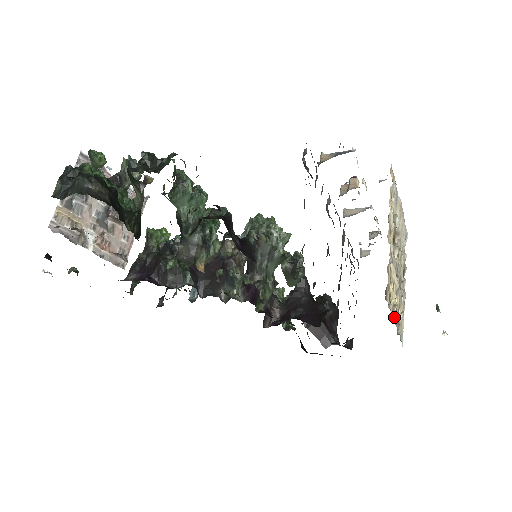
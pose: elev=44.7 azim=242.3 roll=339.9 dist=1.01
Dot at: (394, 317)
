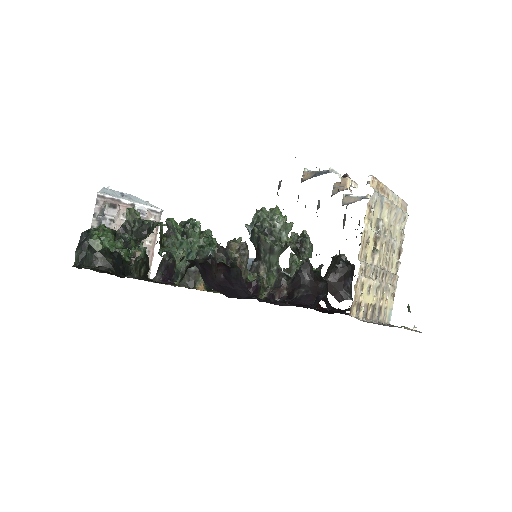
Dot at: (369, 315)
